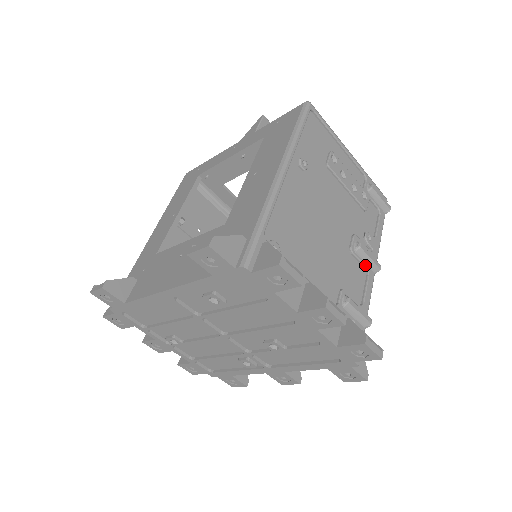
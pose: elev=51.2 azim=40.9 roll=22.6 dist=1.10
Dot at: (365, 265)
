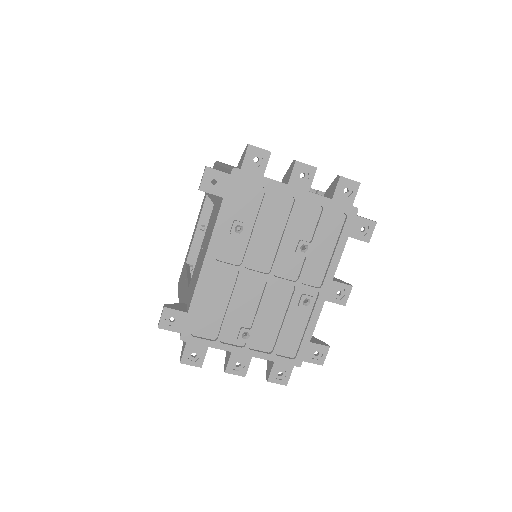
Dot at: occluded
